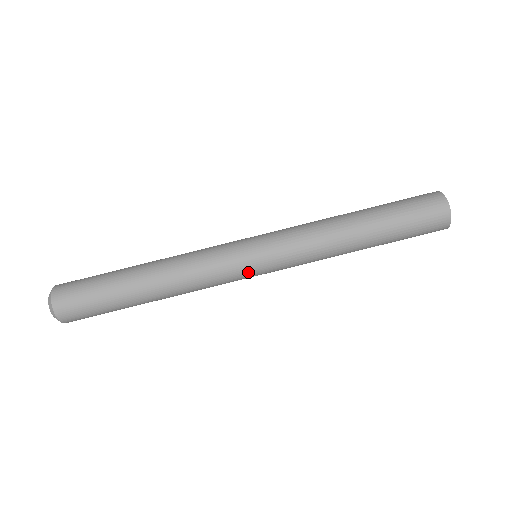
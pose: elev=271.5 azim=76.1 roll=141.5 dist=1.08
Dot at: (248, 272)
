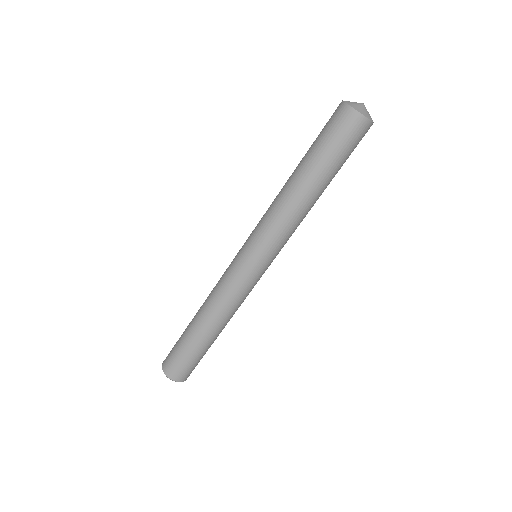
Dot at: (261, 274)
